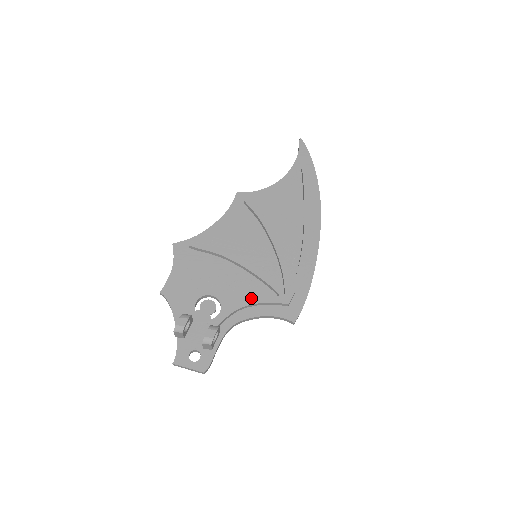
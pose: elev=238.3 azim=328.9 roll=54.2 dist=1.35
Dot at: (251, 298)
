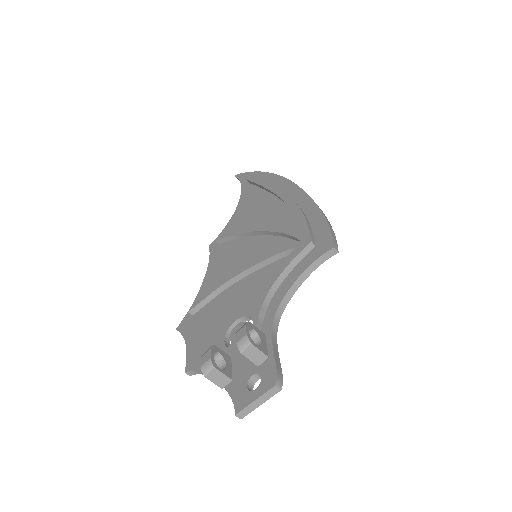
Dot at: (271, 278)
